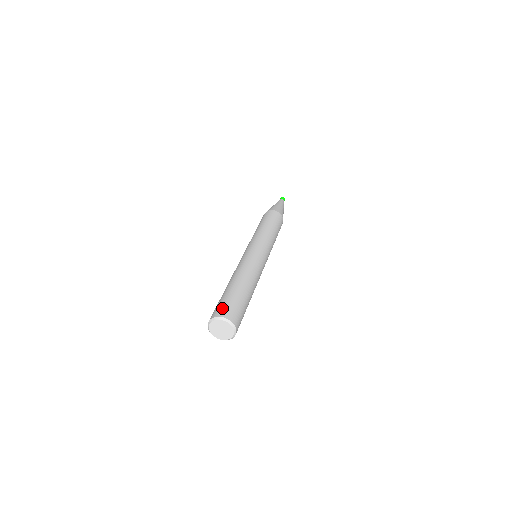
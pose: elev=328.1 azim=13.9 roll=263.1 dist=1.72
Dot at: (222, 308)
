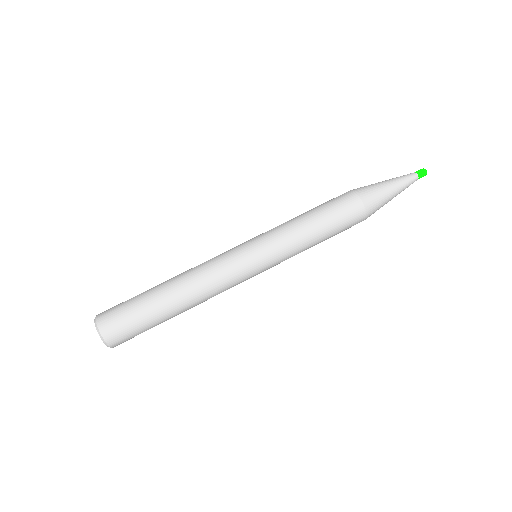
Dot at: (111, 312)
